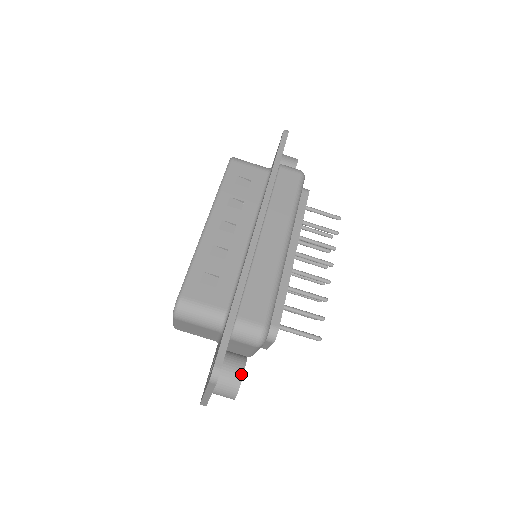
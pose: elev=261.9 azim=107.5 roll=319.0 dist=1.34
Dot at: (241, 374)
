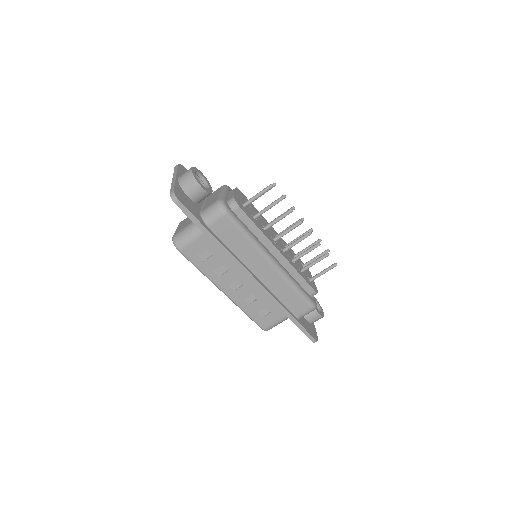
Dot at: (319, 316)
